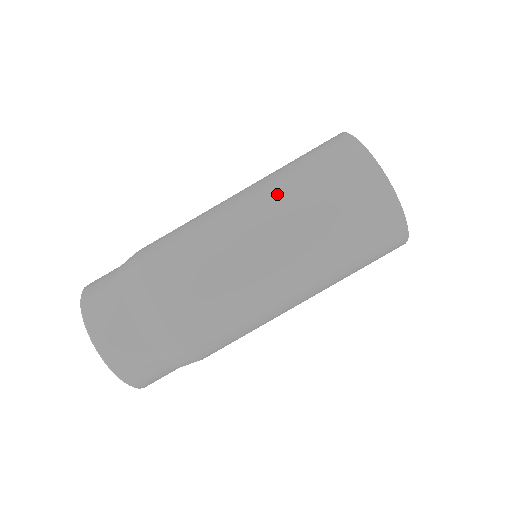
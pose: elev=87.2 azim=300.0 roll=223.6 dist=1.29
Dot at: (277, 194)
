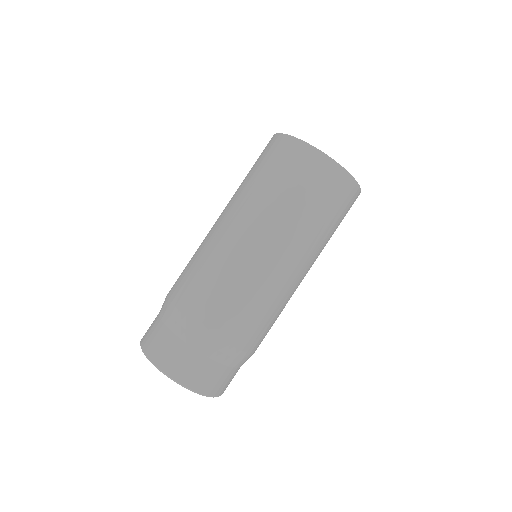
Dot at: (248, 202)
